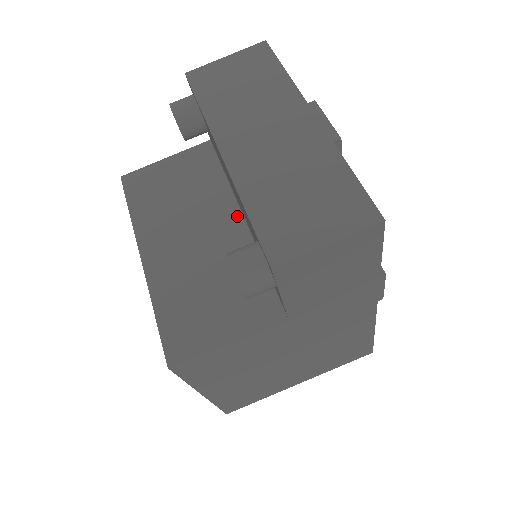
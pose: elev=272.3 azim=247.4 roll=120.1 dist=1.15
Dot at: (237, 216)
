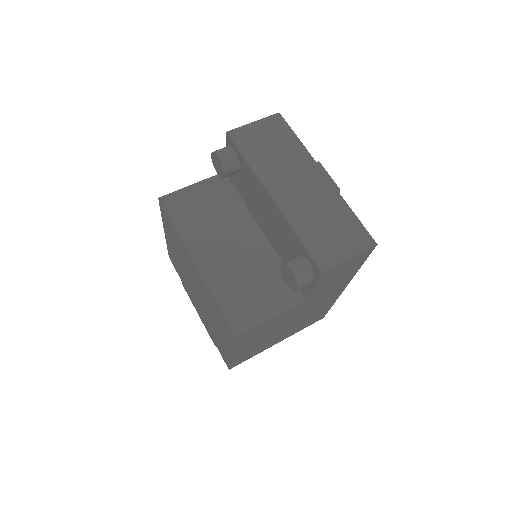
Dot at: (258, 232)
